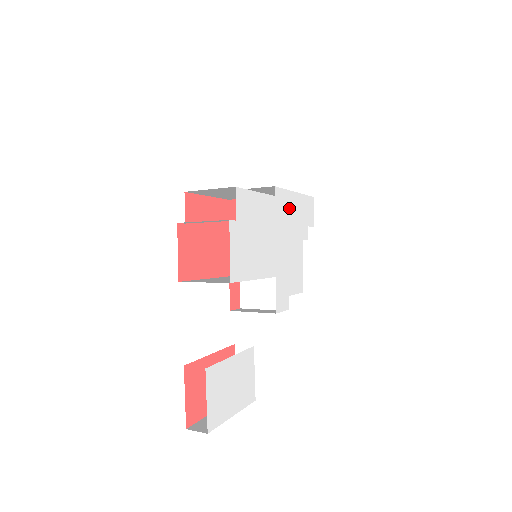
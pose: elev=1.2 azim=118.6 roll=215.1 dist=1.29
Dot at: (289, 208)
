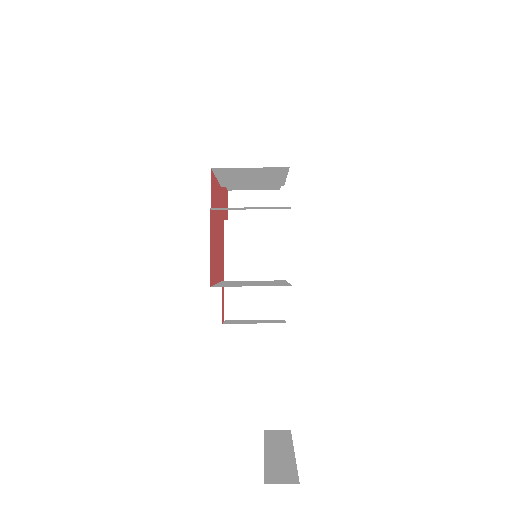
Dot at: occluded
